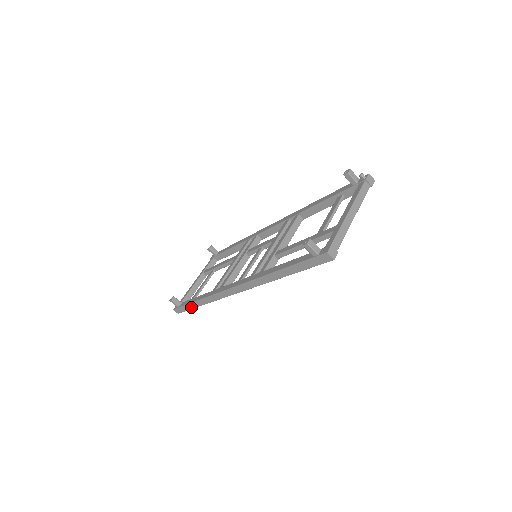
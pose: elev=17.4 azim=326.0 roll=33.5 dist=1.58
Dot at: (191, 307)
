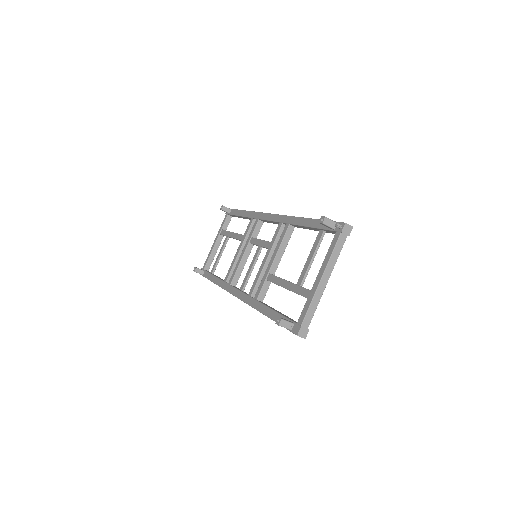
Dot at: occluded
